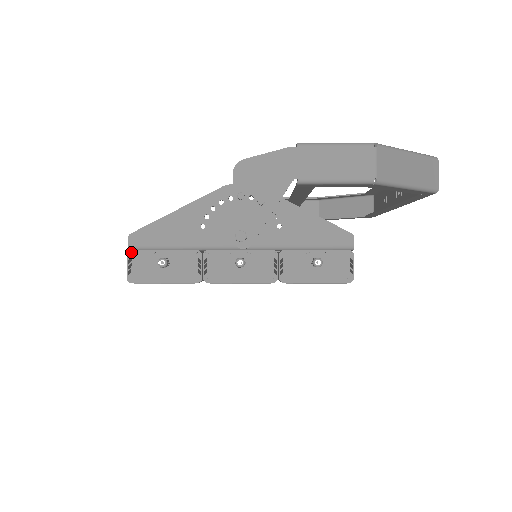
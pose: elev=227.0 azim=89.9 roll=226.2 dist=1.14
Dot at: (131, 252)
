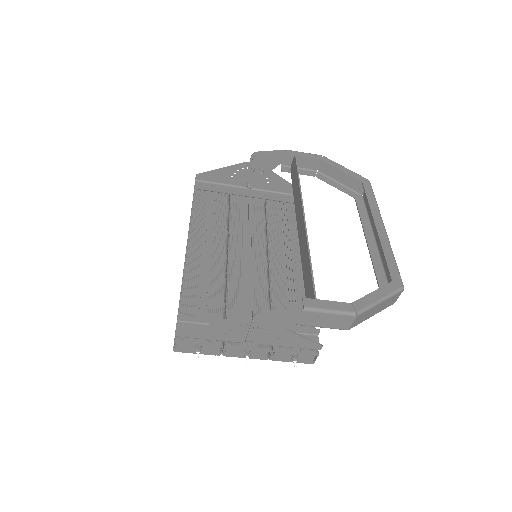
Dot at: (177, 340)
